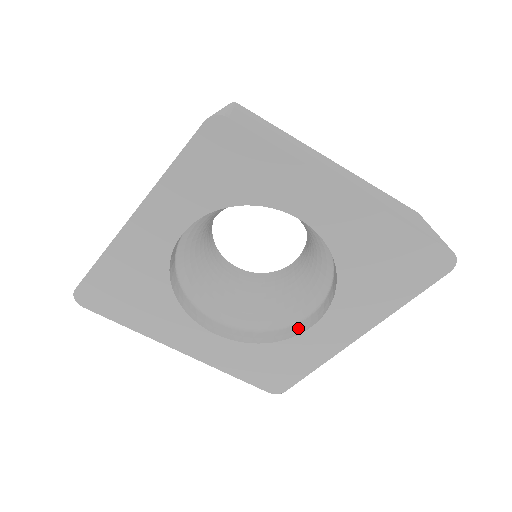
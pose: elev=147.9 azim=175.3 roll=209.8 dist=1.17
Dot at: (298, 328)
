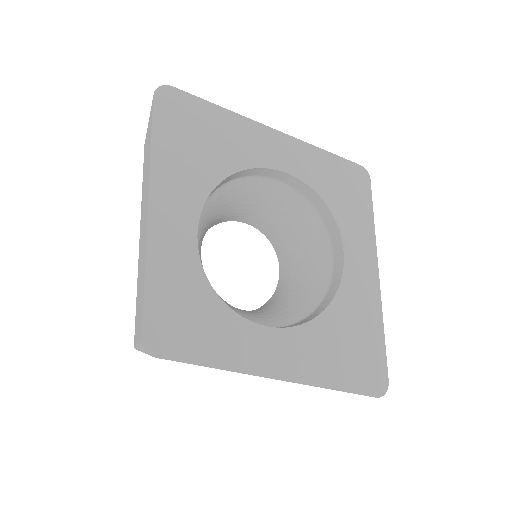
Dot at: occluded
